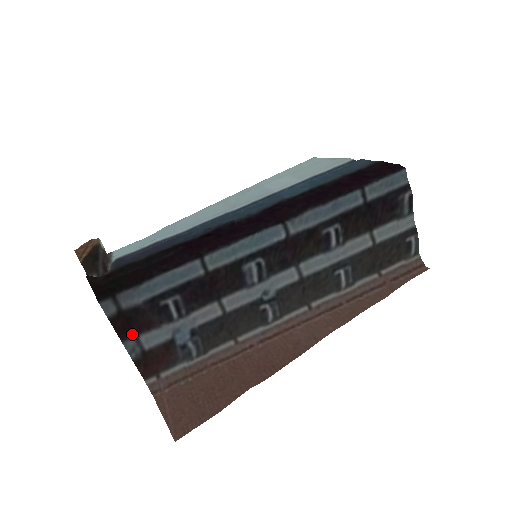
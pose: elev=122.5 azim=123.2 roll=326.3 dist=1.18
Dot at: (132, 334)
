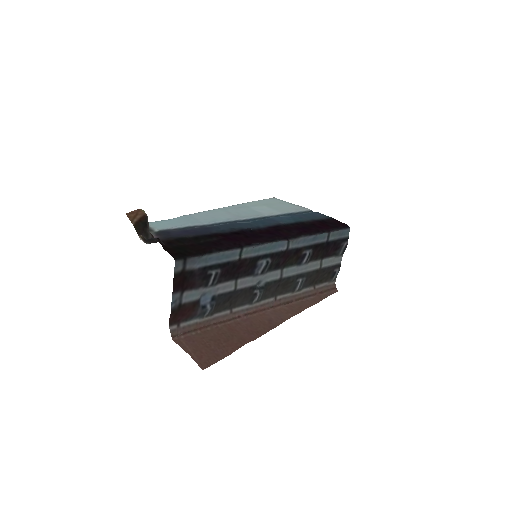
Dot at: (181, 289)
